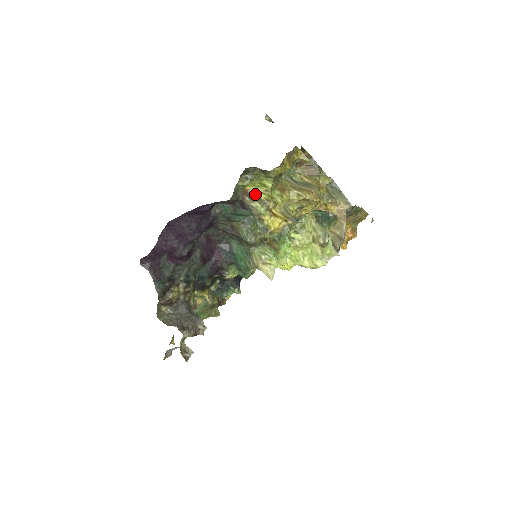
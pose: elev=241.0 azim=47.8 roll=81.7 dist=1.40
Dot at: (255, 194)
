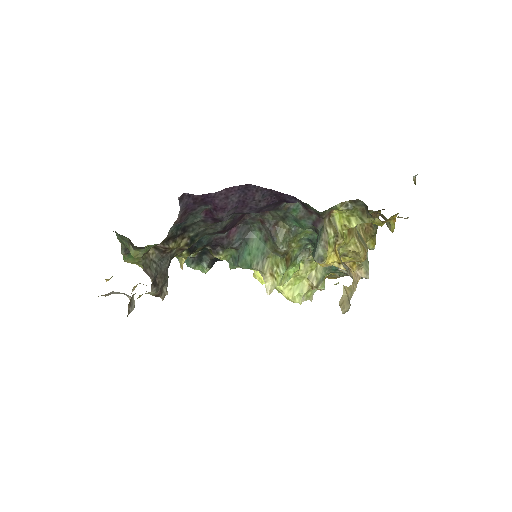
Dot at: (336, 221)
